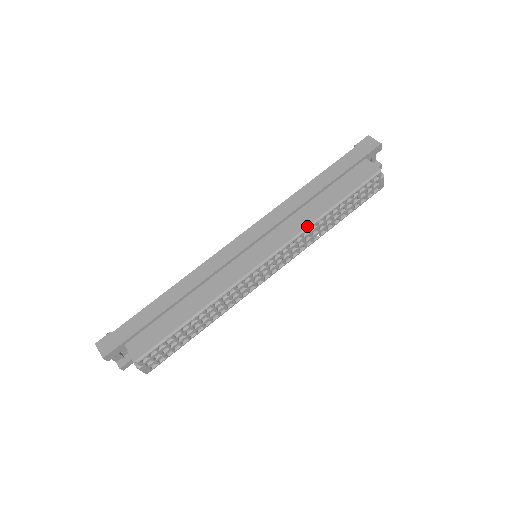
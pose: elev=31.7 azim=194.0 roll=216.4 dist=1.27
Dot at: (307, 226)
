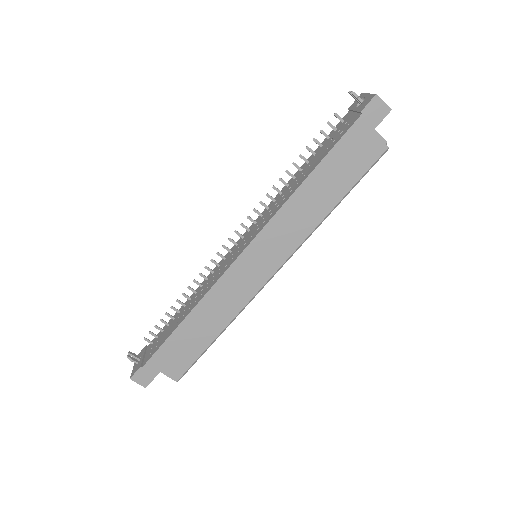
Dot at: (312, 231)
